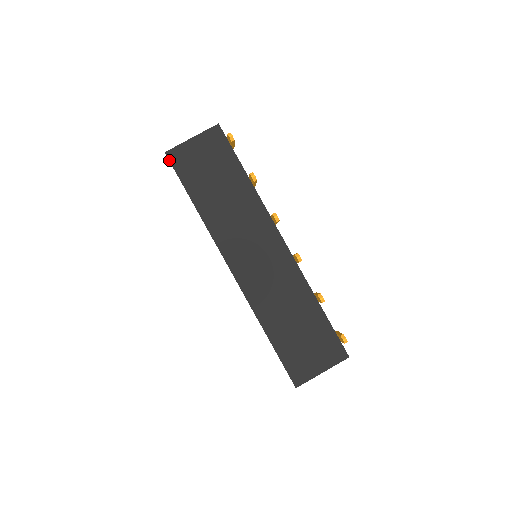
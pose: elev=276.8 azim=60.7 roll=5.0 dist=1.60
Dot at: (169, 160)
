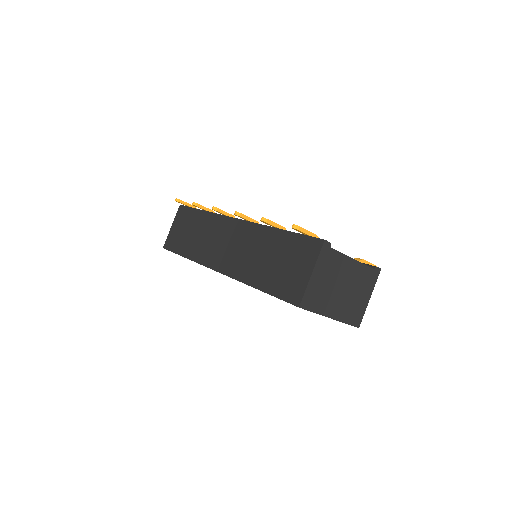
Dot at: (166, 249)
